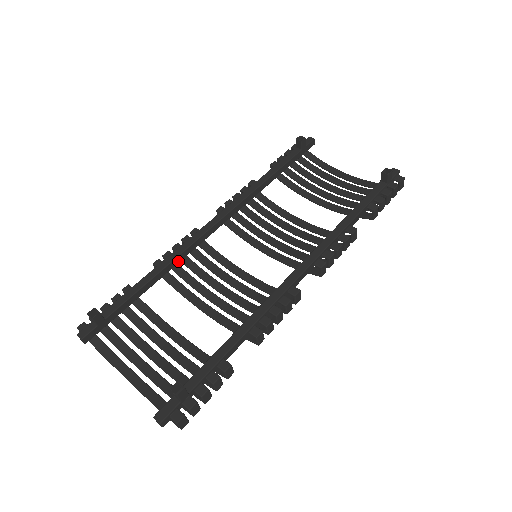
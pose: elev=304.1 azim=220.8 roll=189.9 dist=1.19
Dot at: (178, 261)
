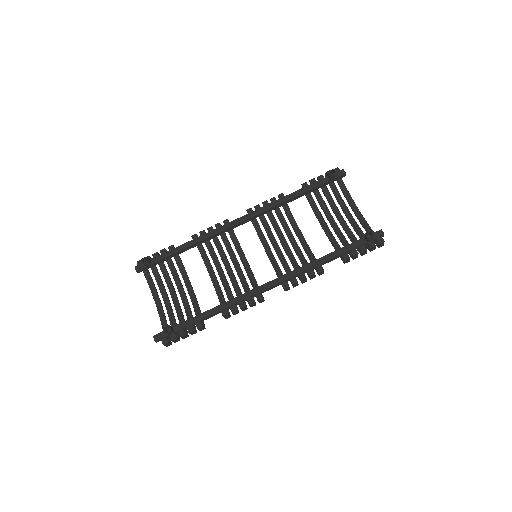
Dot at: (207, 240)
